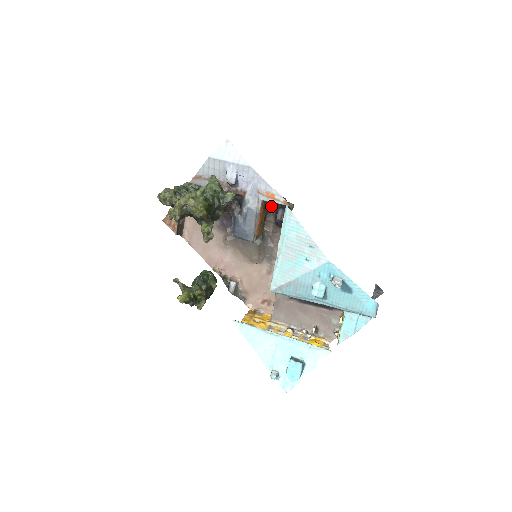
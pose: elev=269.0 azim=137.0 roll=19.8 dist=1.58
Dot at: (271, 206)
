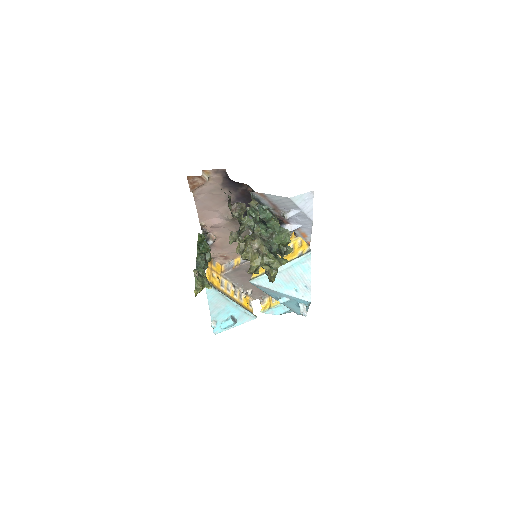
Dot at: occluded
